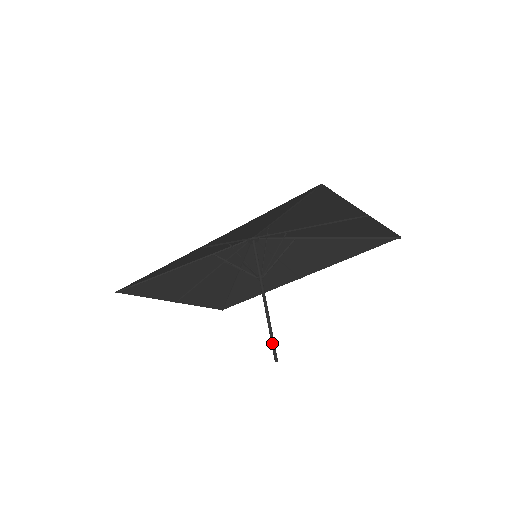
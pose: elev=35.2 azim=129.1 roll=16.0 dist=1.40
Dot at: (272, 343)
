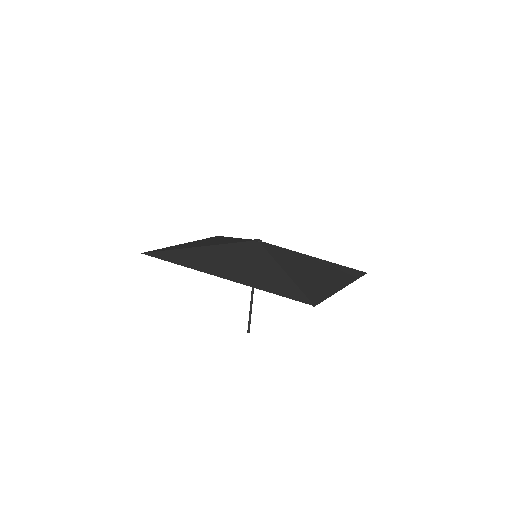
Dot at: (249, 321)
